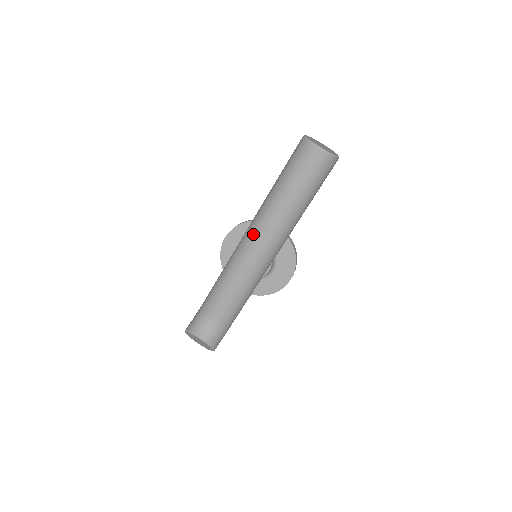
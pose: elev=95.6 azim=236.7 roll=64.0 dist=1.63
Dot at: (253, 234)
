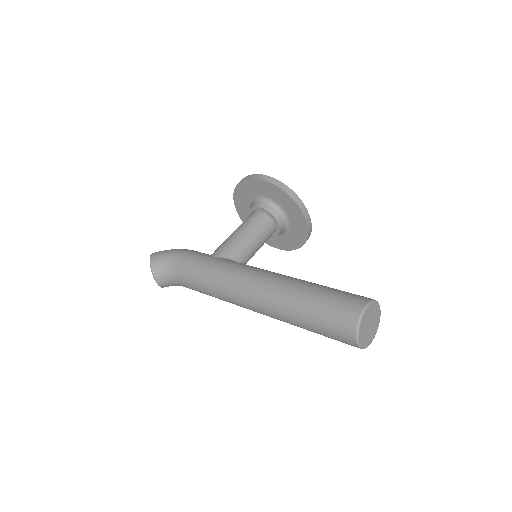
Dot at: (250, 297)
